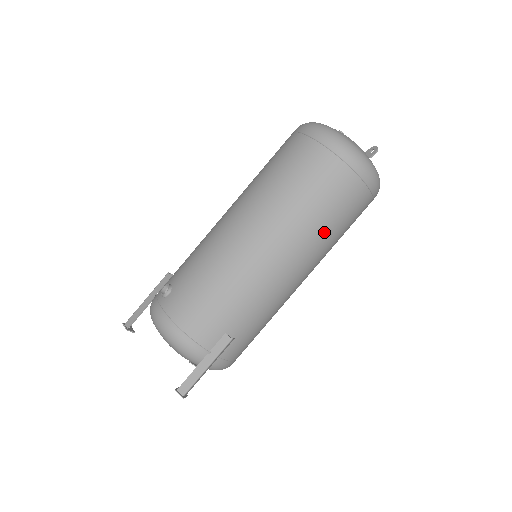
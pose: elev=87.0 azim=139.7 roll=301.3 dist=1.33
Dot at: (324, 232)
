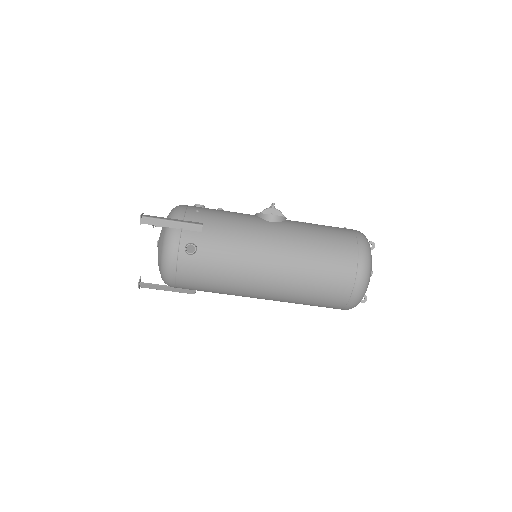
Dot at: occluded
